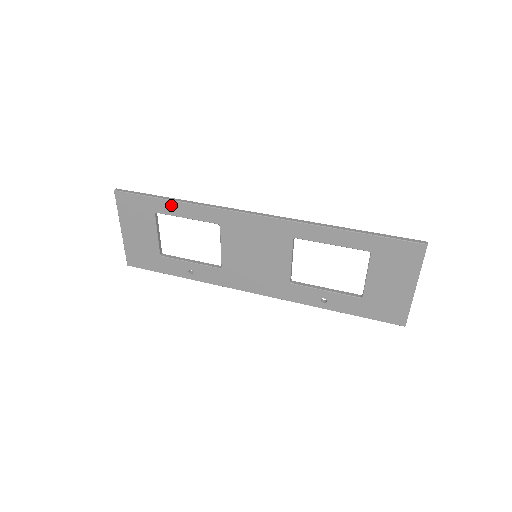
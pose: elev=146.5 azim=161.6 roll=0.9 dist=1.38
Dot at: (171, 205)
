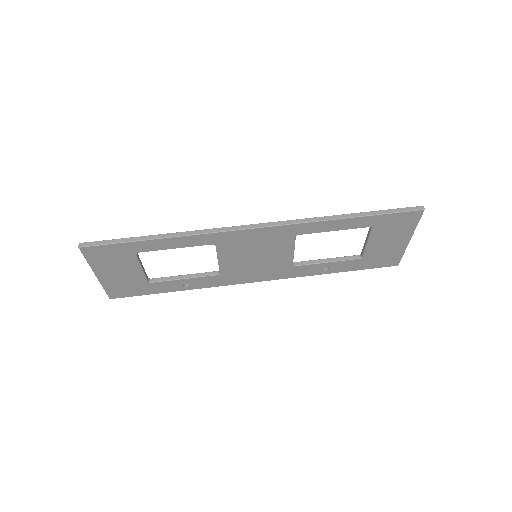
Dot at: (155, 243)
